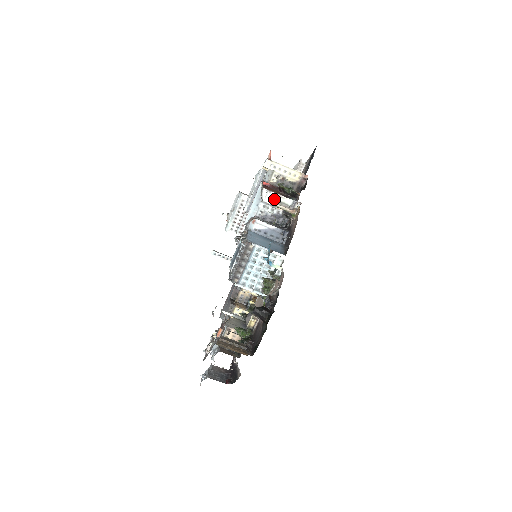
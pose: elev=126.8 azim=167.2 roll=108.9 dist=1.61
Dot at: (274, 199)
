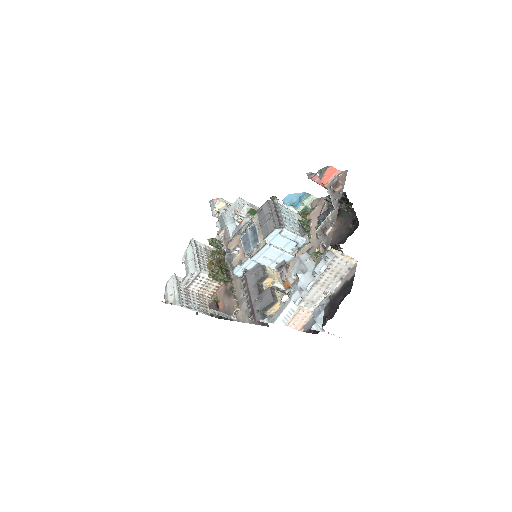
Dot at: (249, 205)
